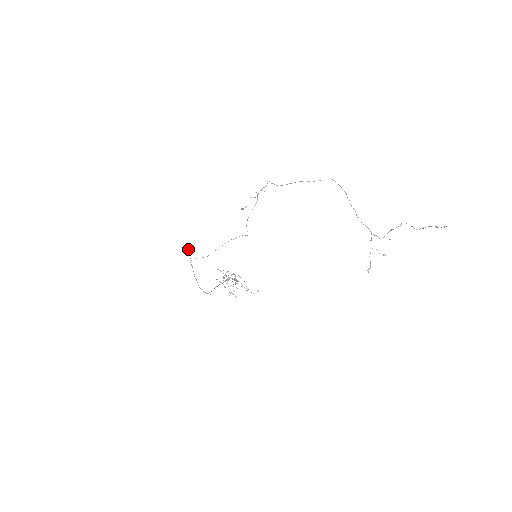
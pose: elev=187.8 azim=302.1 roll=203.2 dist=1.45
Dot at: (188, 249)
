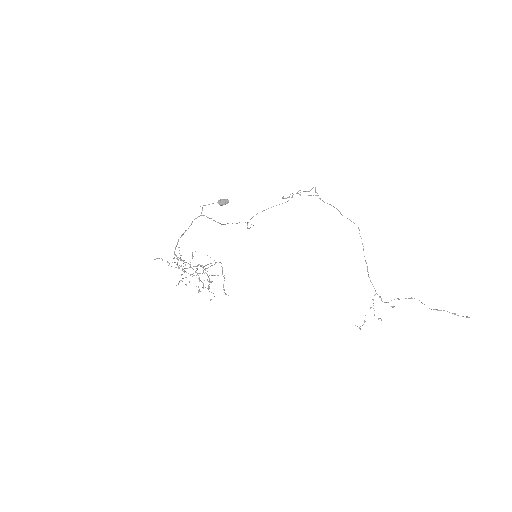
Dot at: (218, 202)
